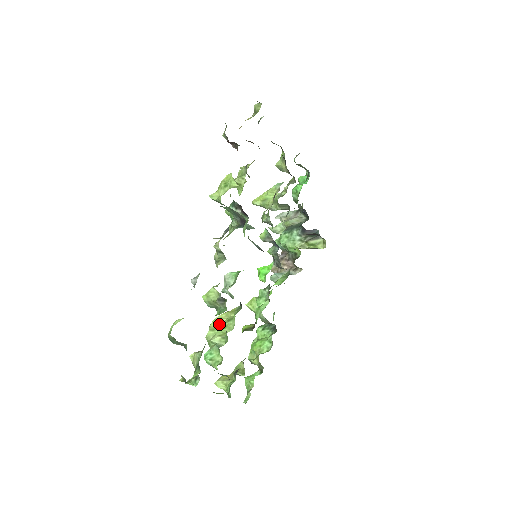
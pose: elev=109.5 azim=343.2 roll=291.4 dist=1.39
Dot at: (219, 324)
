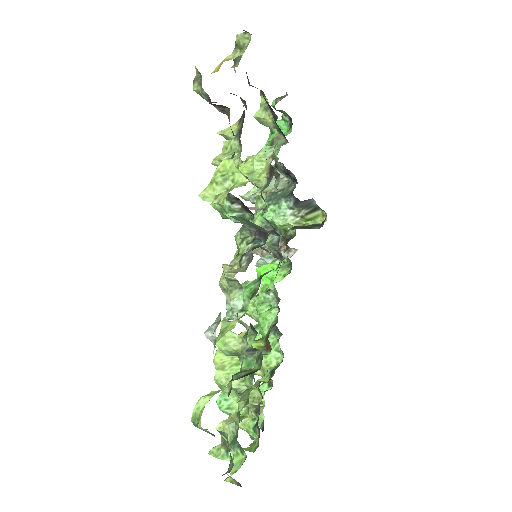
Dot at: (227, 358)
